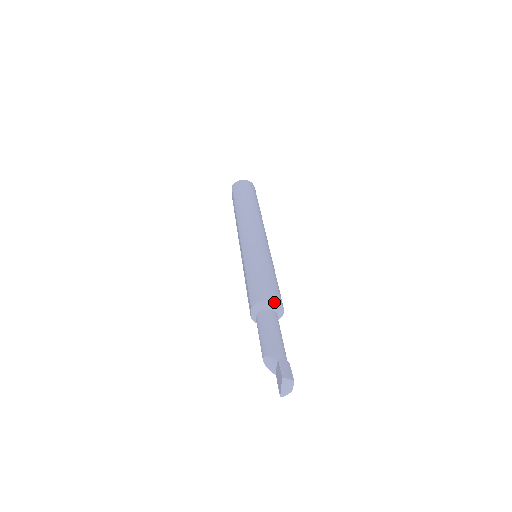
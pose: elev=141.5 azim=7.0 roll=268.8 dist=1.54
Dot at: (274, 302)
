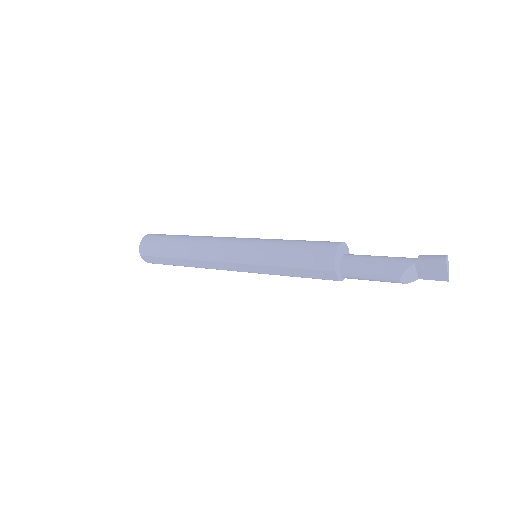
Dot at: (340, 246)
